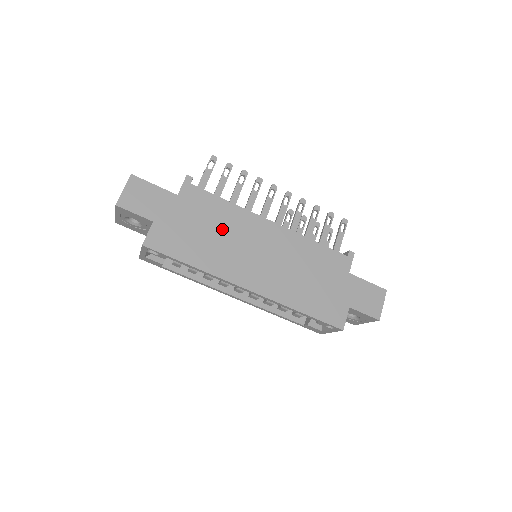
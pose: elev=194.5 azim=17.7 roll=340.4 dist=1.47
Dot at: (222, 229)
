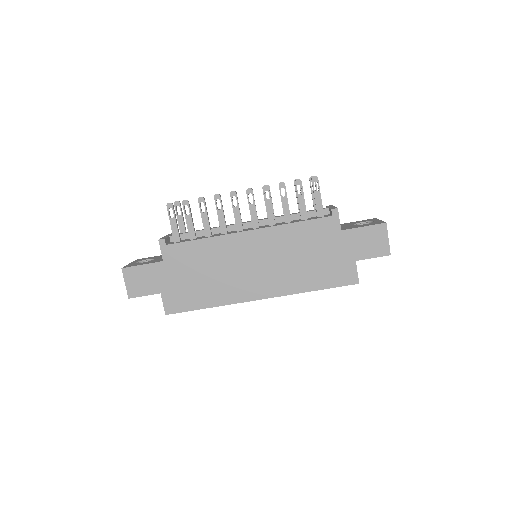
Dot at: (212, 265)
